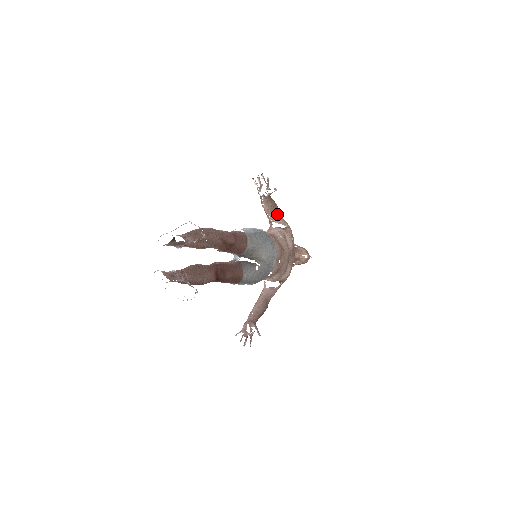
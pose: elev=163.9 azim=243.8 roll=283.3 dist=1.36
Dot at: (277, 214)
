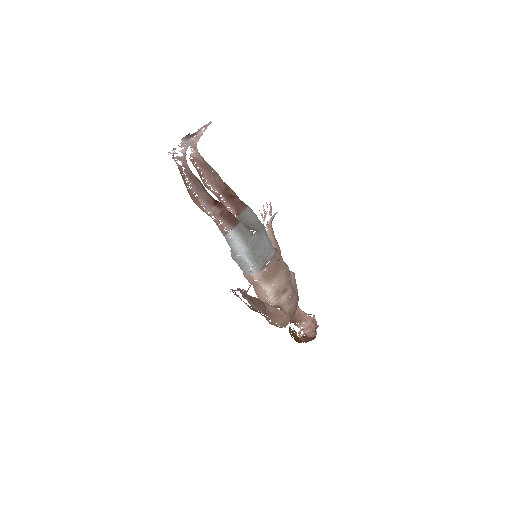
Dot at: occluded
